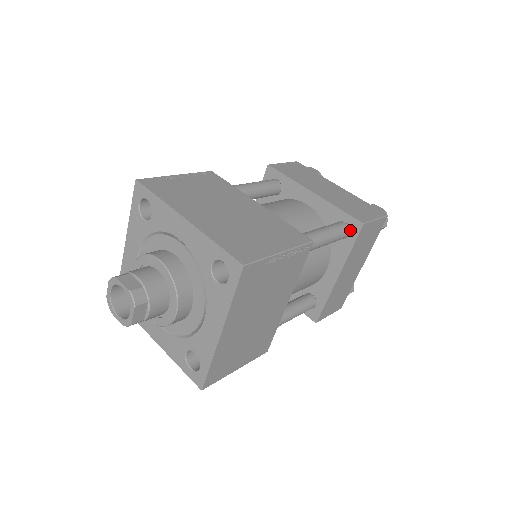
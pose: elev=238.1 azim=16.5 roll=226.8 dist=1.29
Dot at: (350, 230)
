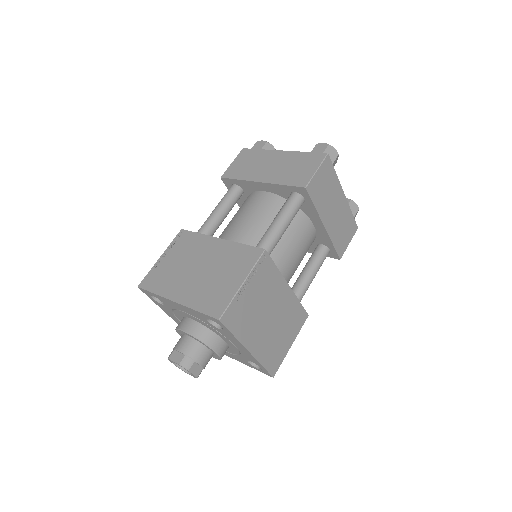
Dot at: (302, 195)
